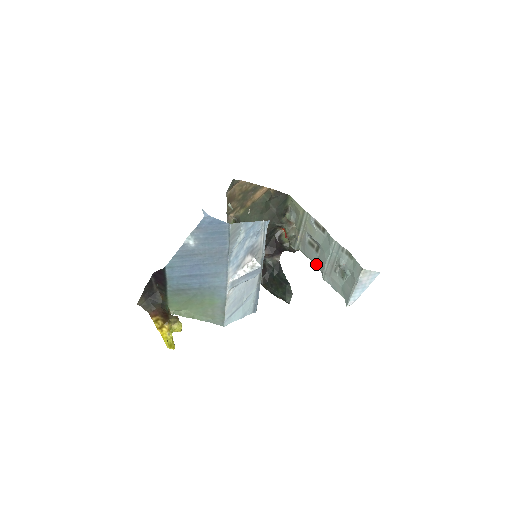
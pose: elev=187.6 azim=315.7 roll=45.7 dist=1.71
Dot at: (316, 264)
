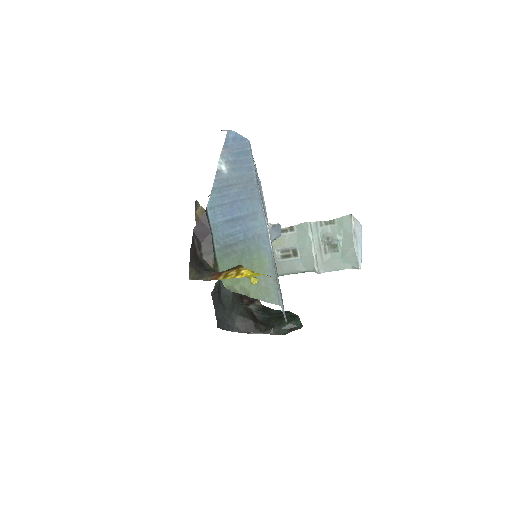
Dot at: (302, 269)
